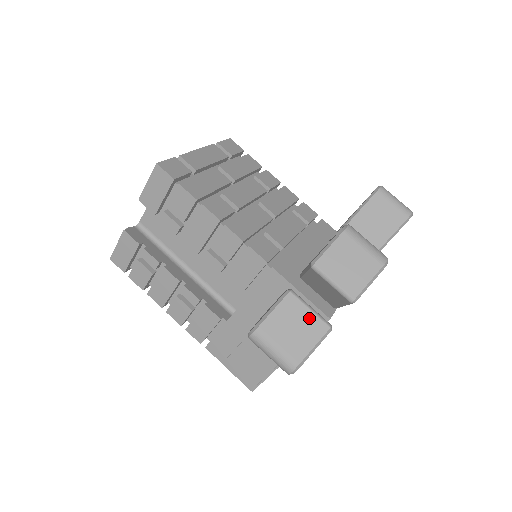
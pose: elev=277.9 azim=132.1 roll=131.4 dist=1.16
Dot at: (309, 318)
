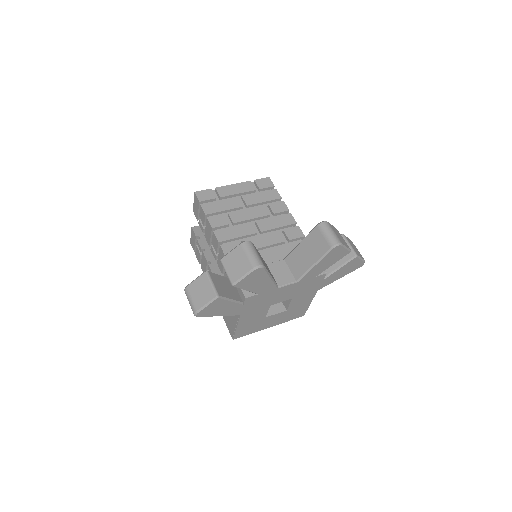
Dot at: (209, 288)
